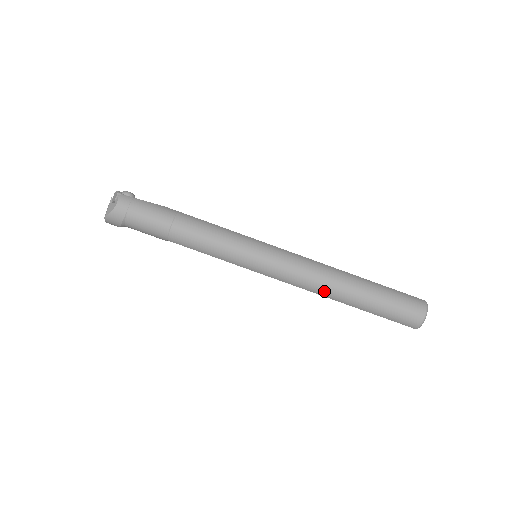
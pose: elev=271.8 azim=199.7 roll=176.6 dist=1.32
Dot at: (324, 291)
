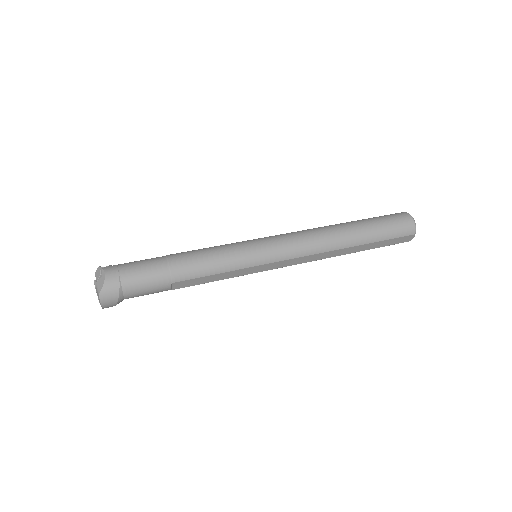
Dot at: (330, 244)
